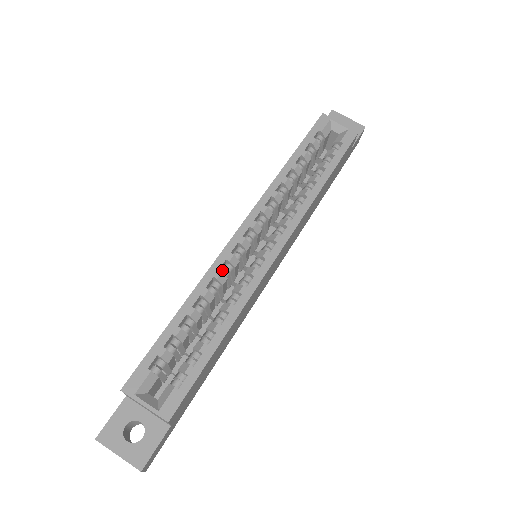
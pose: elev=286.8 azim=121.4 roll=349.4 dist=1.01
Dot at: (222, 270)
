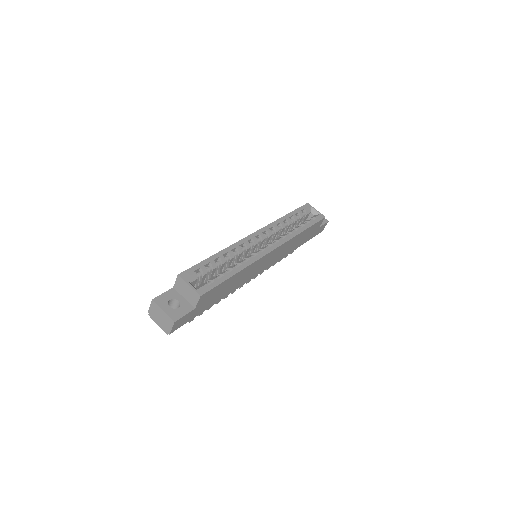
Dot at: (240, 248)
